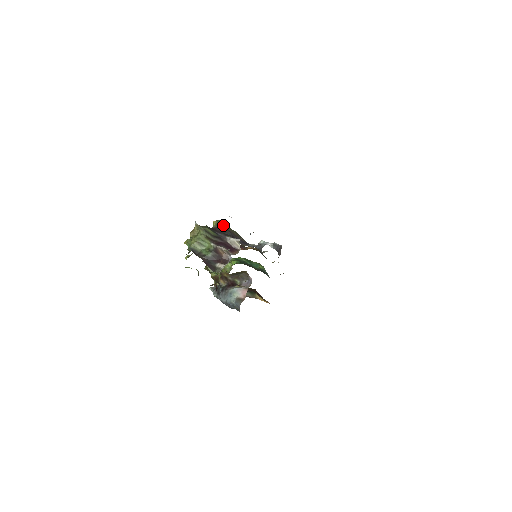
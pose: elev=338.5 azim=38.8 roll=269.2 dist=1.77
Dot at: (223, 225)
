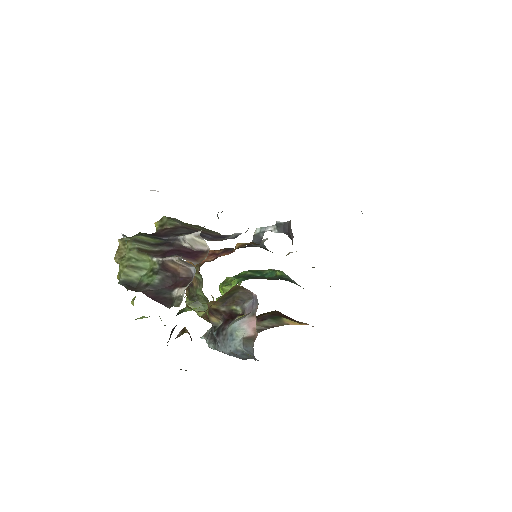
Dot at: (171, 222)
